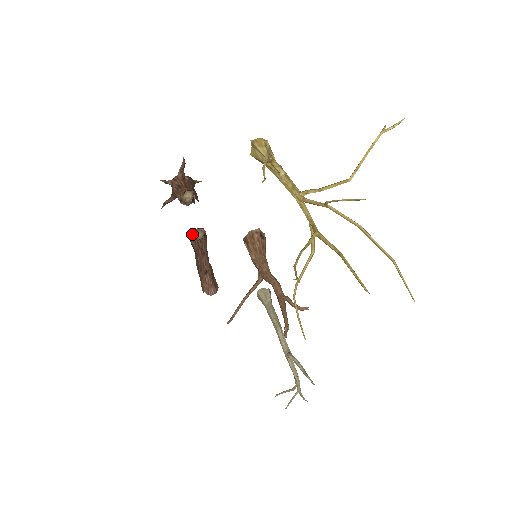
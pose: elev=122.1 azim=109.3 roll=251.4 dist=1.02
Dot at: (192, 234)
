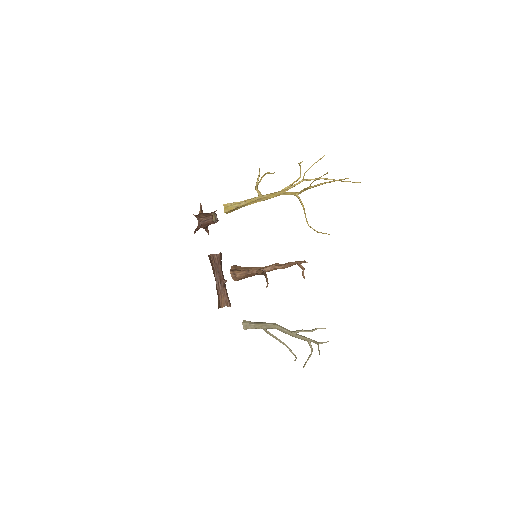
Dot at: (211, 256)
